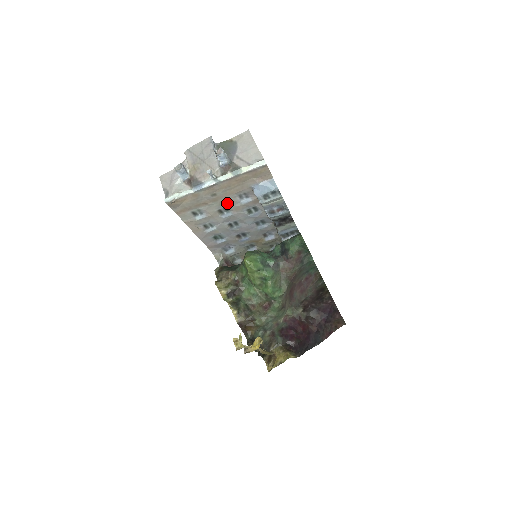
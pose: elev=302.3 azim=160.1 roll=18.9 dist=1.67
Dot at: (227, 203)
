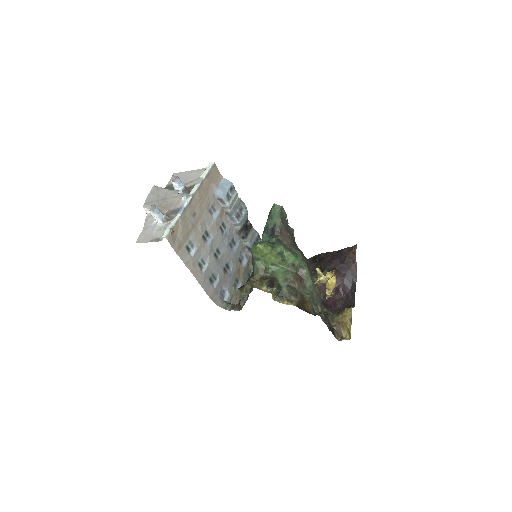
Dot at: (205, 224)
